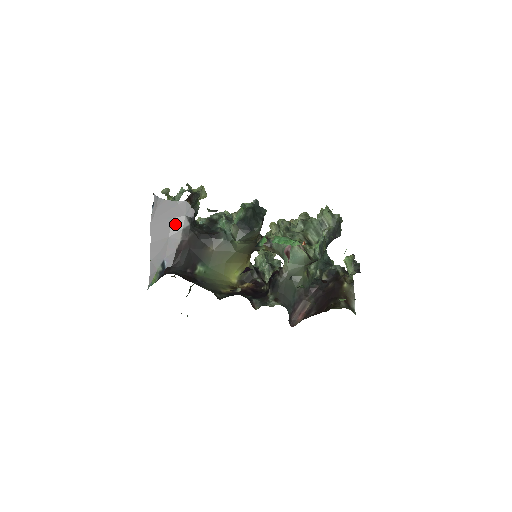
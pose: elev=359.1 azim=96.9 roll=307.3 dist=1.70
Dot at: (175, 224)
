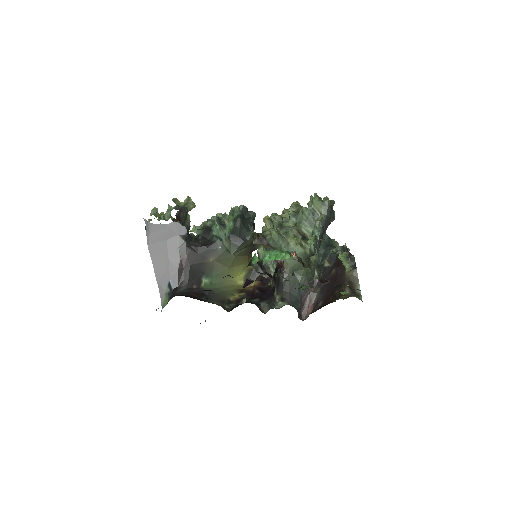
Dot at: (171, 245)
